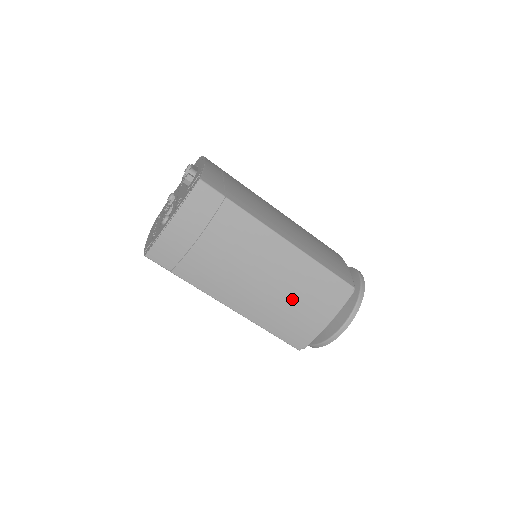
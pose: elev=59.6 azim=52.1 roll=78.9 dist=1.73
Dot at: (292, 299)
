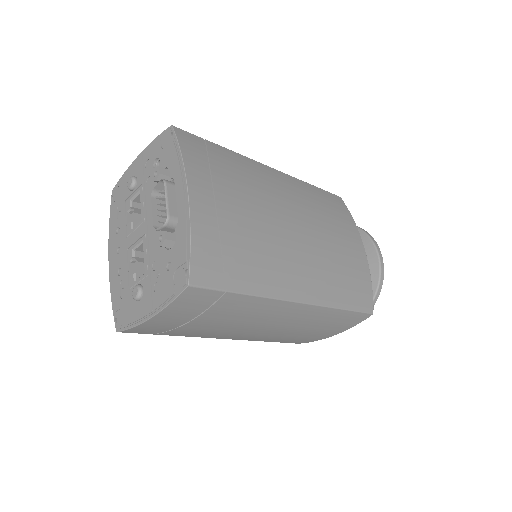
Dot at: (299, 332)
